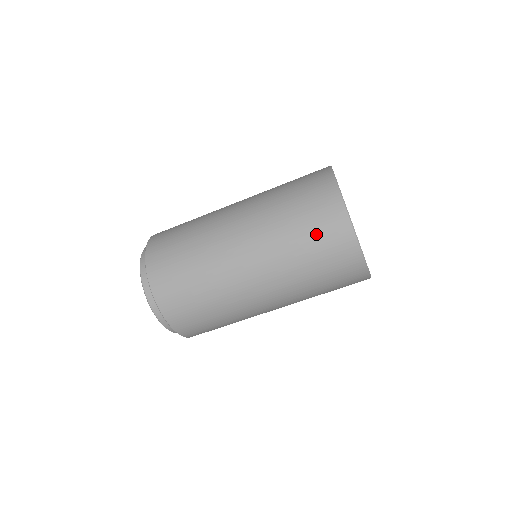
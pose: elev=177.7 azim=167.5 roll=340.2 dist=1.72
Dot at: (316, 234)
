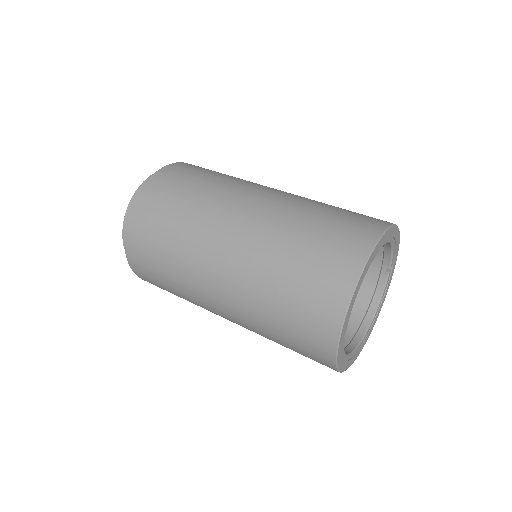
Dot at: (295, 336)
